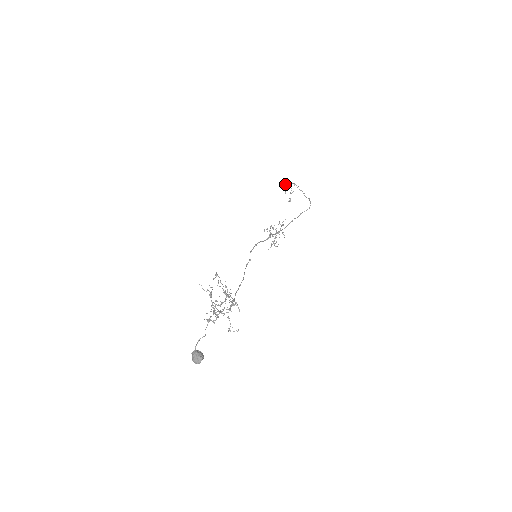
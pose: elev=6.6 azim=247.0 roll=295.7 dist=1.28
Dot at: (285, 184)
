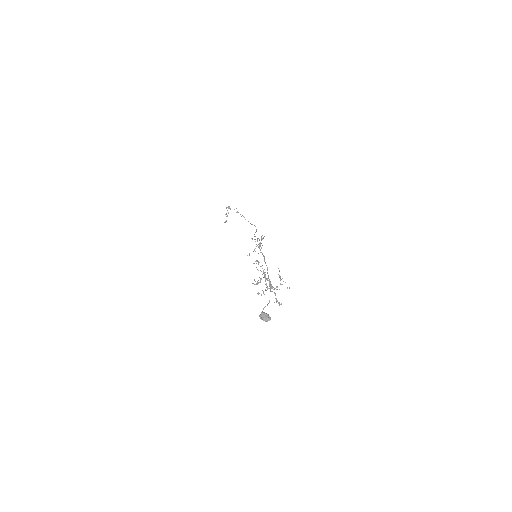
Dot at: (226, 208)
